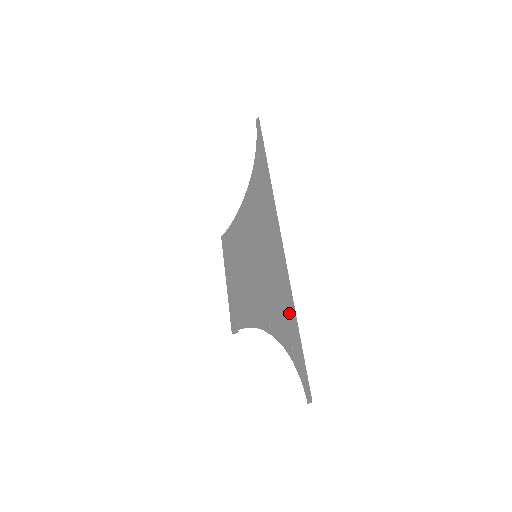
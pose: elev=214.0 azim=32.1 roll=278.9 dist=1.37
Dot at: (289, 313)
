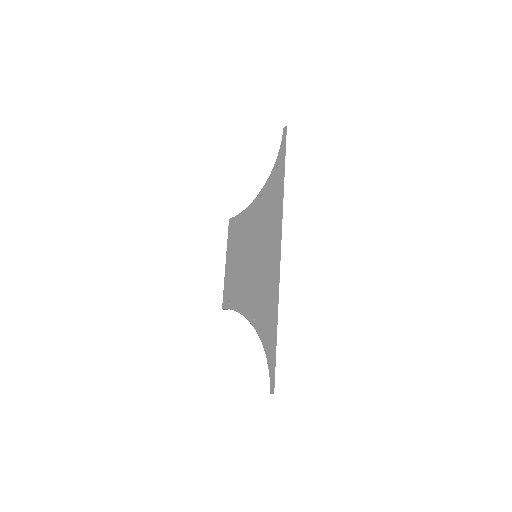
Dot at: (272, 319)
